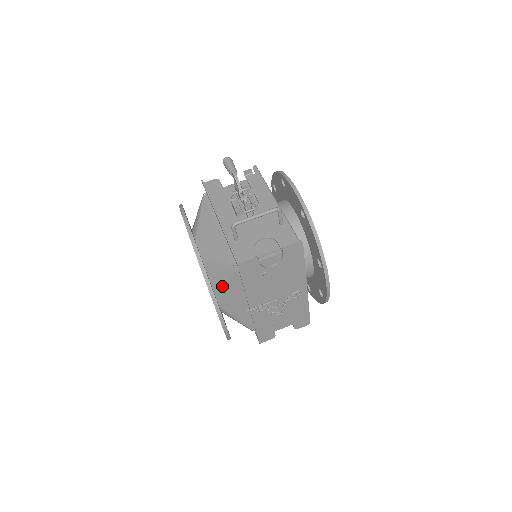
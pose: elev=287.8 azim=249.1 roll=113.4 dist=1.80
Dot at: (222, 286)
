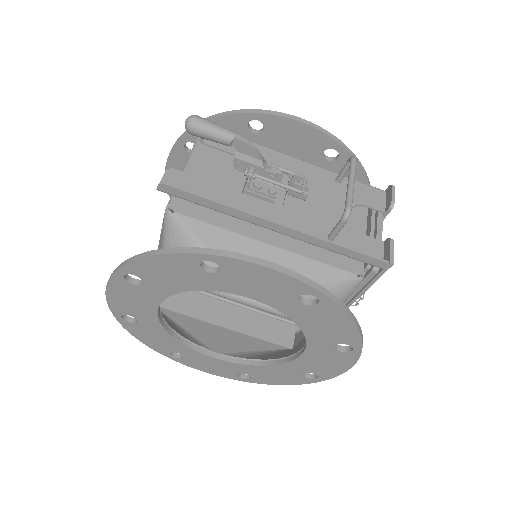
Dot at: occluded
